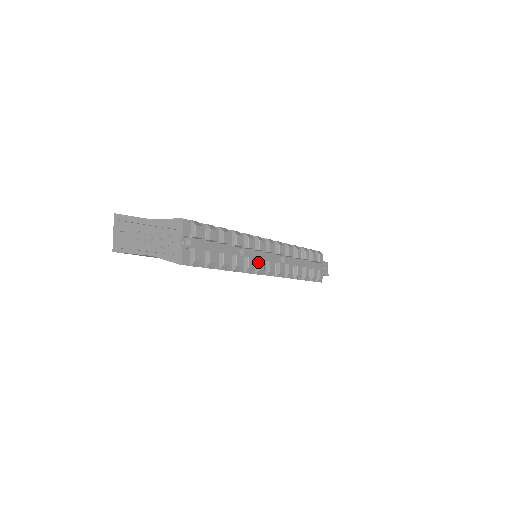
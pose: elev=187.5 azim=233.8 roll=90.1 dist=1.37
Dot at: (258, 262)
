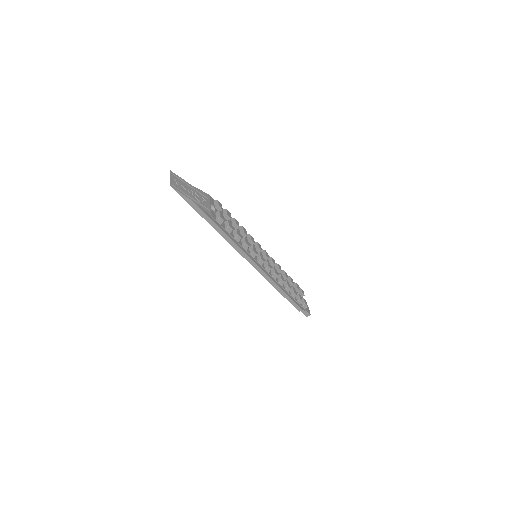
Dot at: (259, 255)
